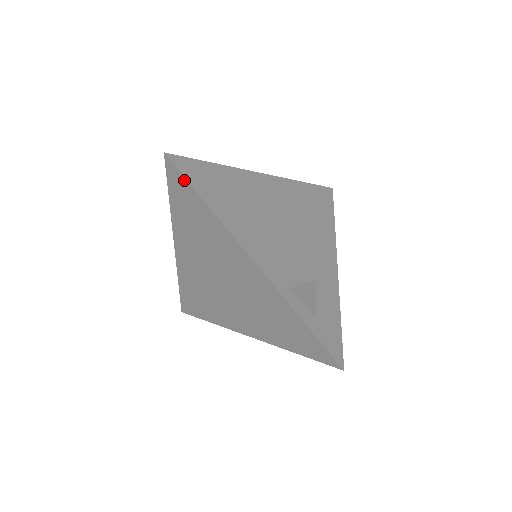
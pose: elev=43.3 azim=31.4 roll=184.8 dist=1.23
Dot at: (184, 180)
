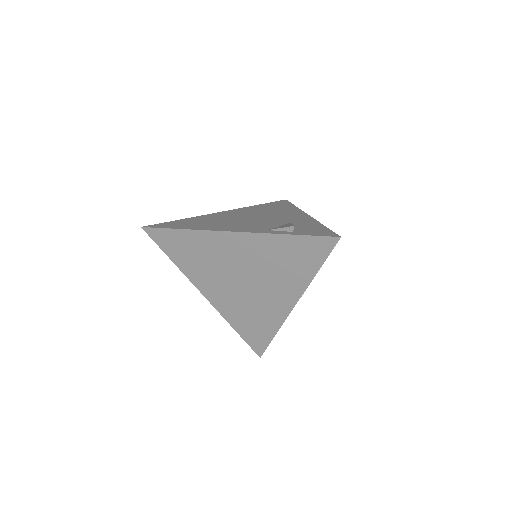
Dot at: (161, 230)
